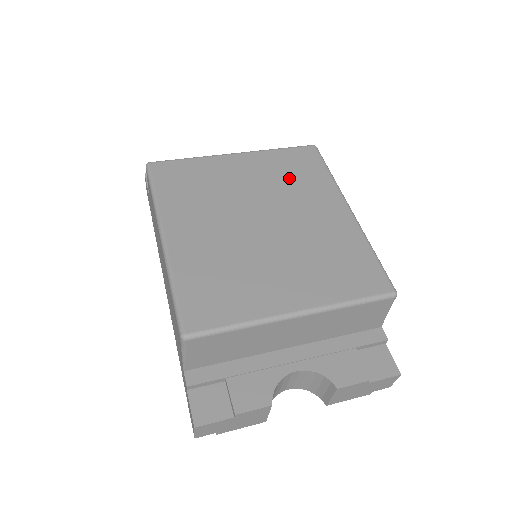
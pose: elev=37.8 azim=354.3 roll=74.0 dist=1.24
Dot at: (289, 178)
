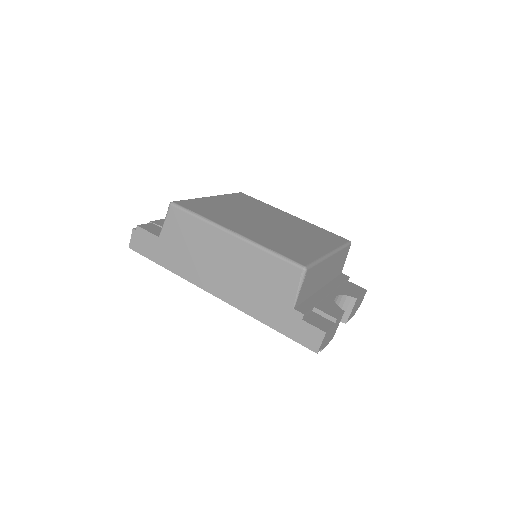
Dot at: (252, 205)
